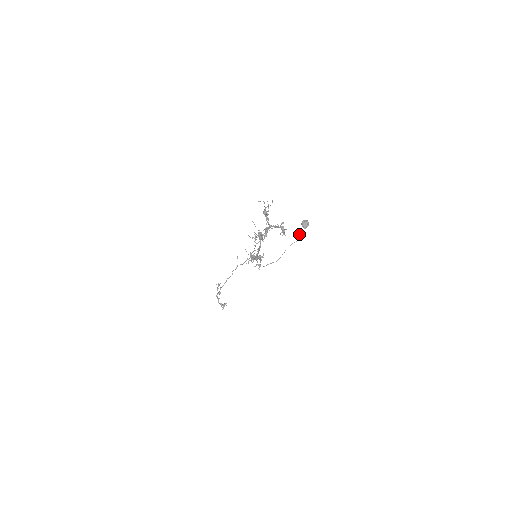
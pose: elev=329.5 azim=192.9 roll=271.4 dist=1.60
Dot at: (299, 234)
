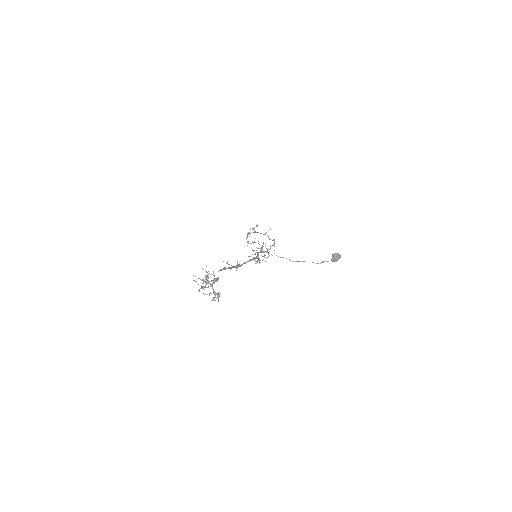
Dot at: (323, 261)
